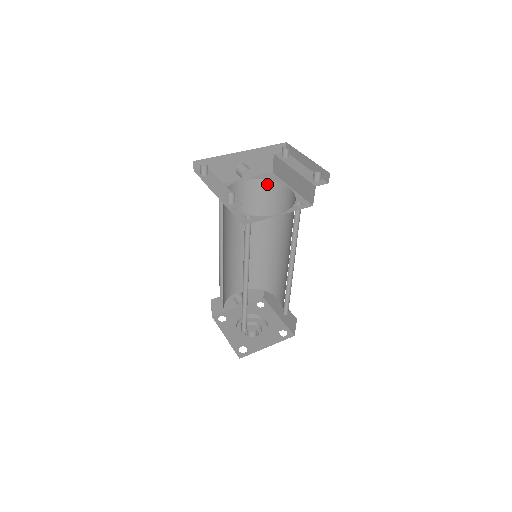
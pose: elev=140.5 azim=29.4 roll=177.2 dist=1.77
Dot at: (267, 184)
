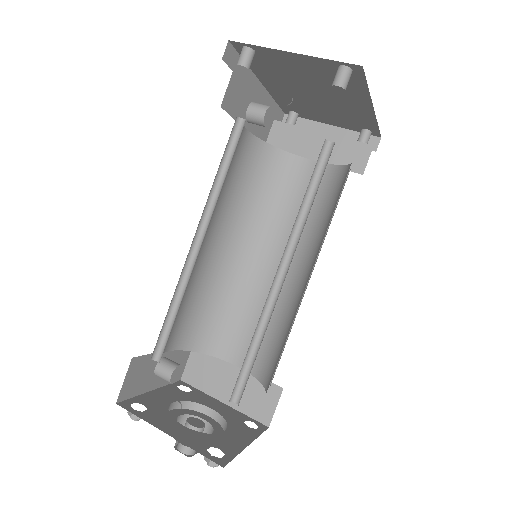
Dot at: (270, 153)
